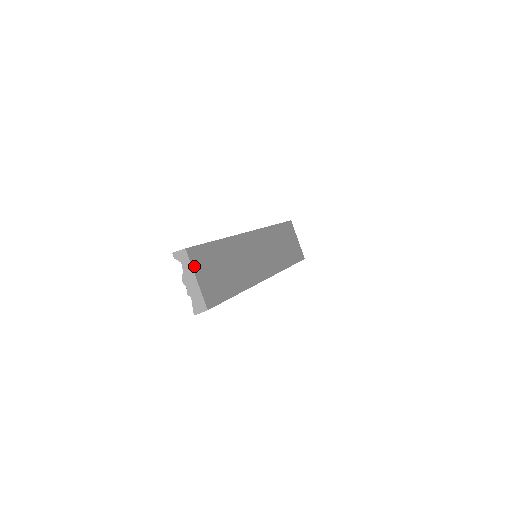
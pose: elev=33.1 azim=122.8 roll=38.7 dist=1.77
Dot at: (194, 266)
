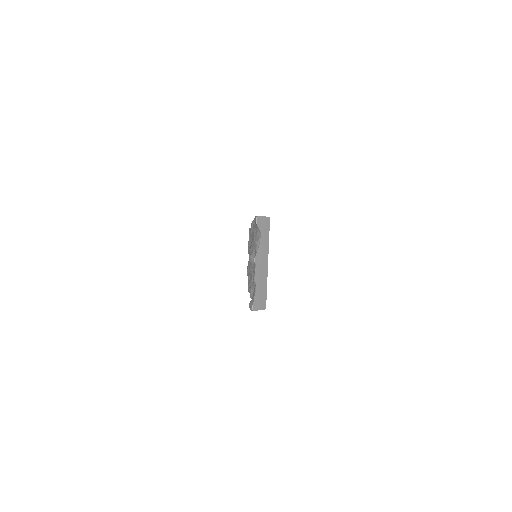
Dot at: (268, 244)
